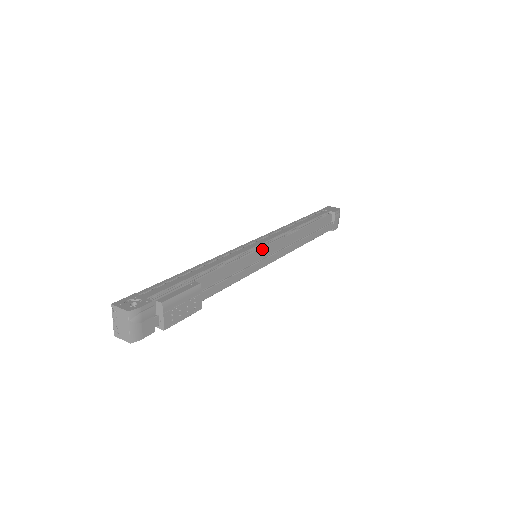
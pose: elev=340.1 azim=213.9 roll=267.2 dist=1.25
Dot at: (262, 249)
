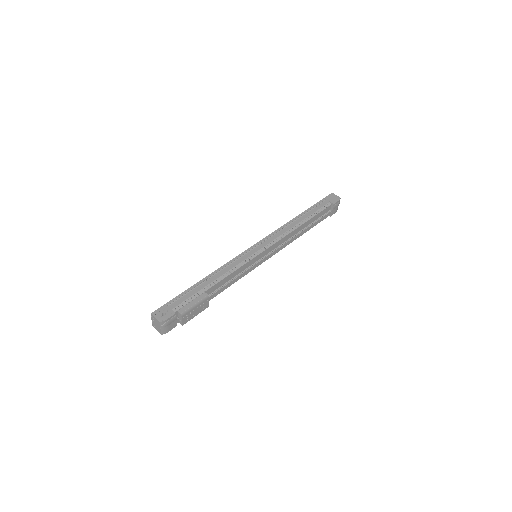
Dot at: (260, 254)
